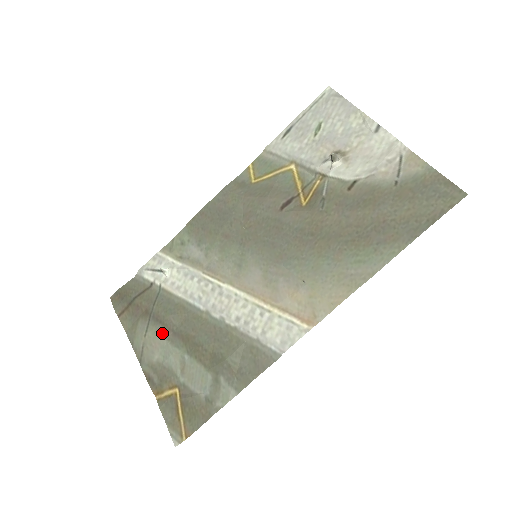
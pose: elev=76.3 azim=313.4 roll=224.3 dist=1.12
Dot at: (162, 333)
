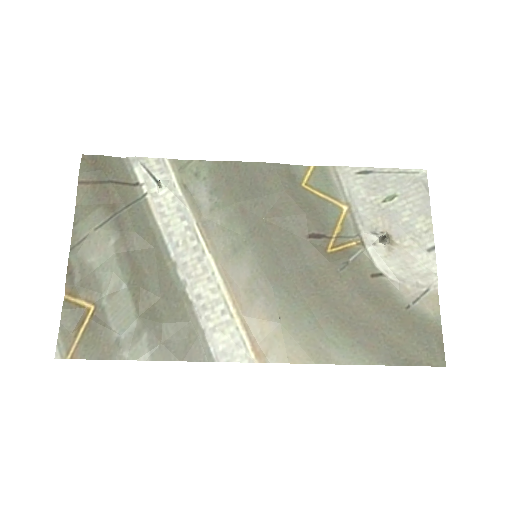
Dot at: (115, 243)
